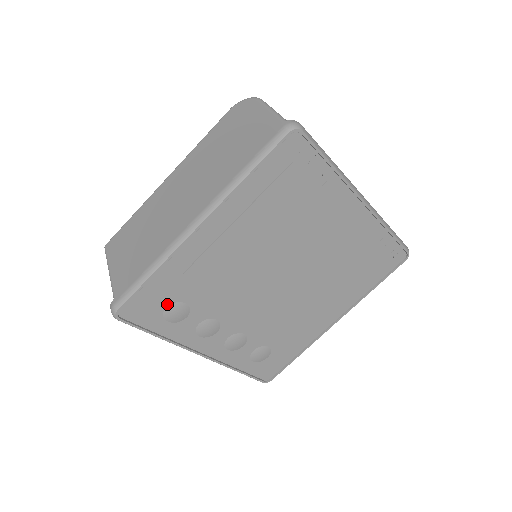
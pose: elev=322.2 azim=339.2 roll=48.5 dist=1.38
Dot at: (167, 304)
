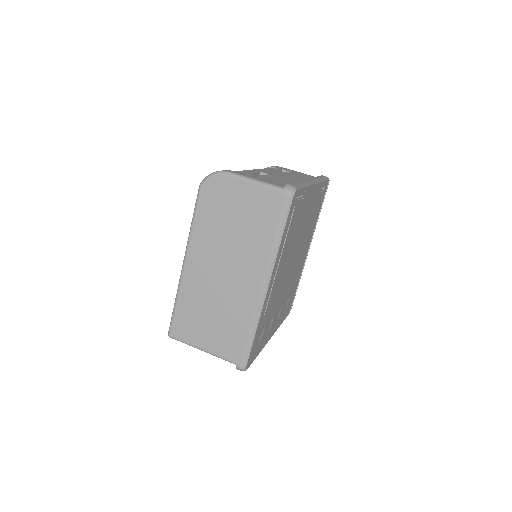
Dot at: (260, 336)
